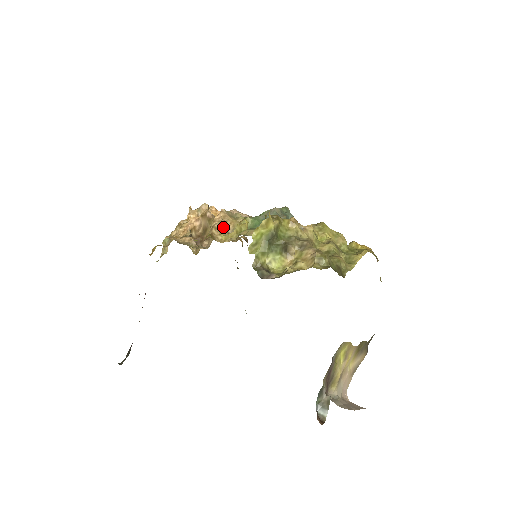
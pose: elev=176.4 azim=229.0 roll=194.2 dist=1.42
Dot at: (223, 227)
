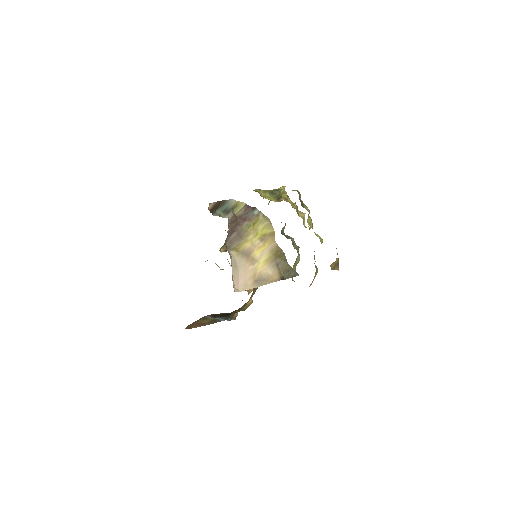
Dot at: occluded
